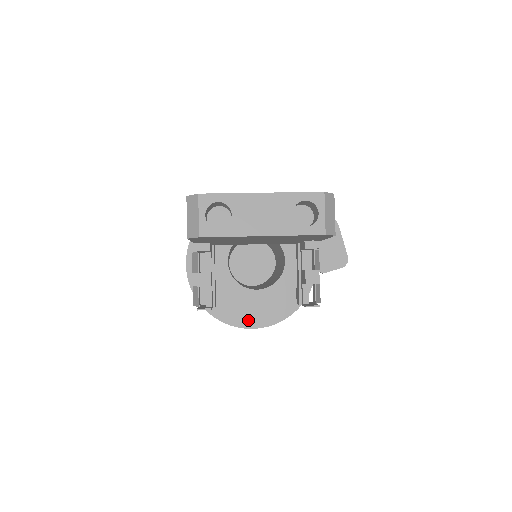
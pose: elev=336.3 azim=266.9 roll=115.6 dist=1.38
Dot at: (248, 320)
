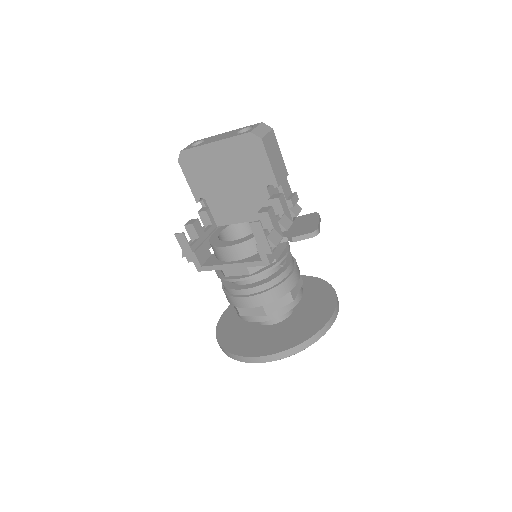
Dot at: (248, 350)
